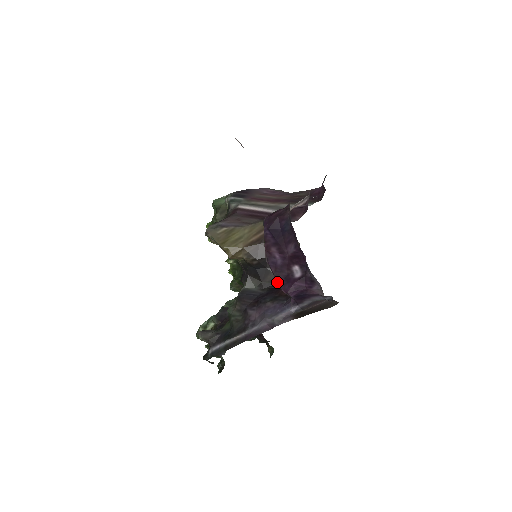
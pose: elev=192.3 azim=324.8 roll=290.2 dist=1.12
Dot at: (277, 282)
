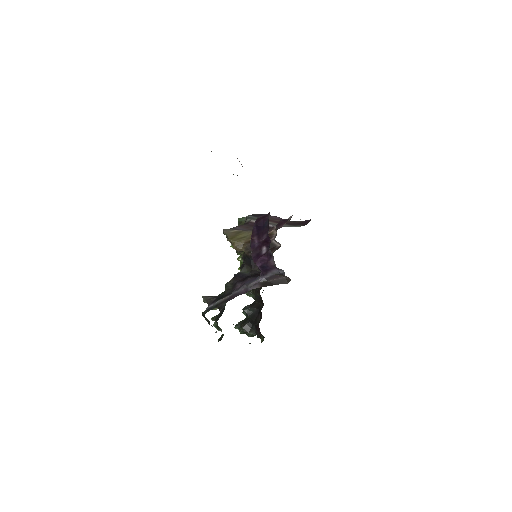
Dot at: (252, 257)
